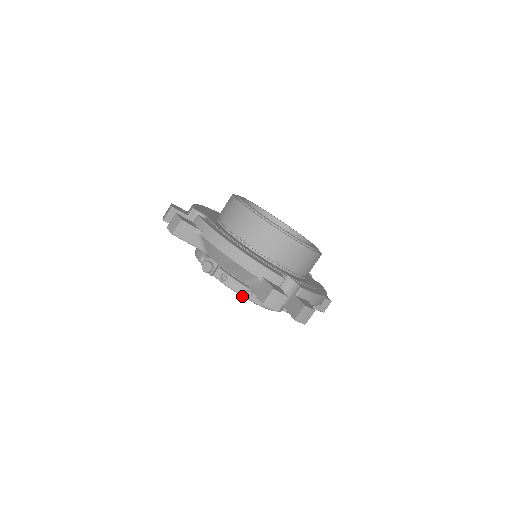
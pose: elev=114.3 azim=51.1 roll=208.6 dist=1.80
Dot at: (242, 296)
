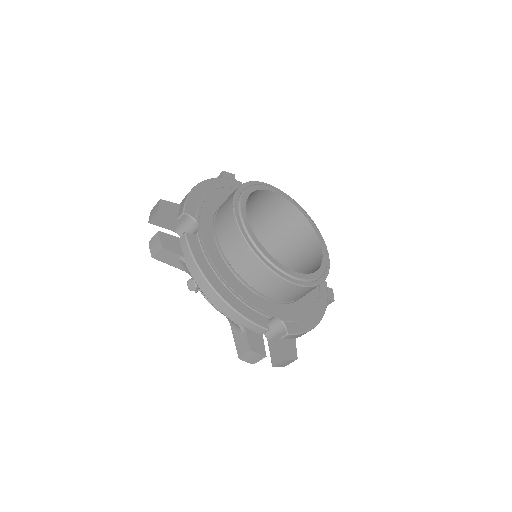
Dot at: occluded
